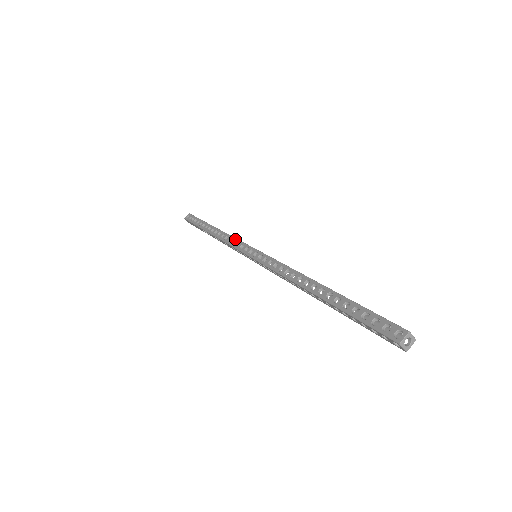
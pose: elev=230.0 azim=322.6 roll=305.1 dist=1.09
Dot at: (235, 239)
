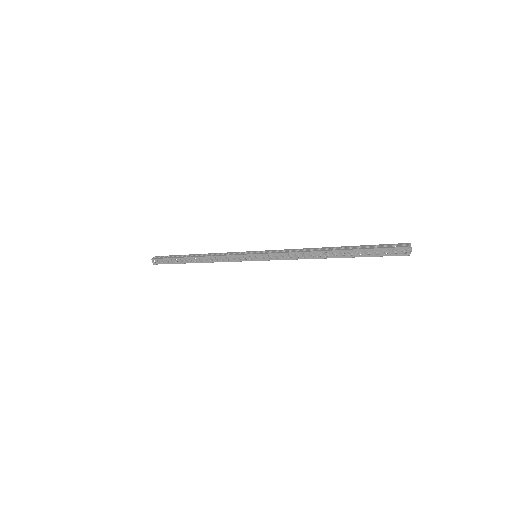
Dot at: (229, 252)
